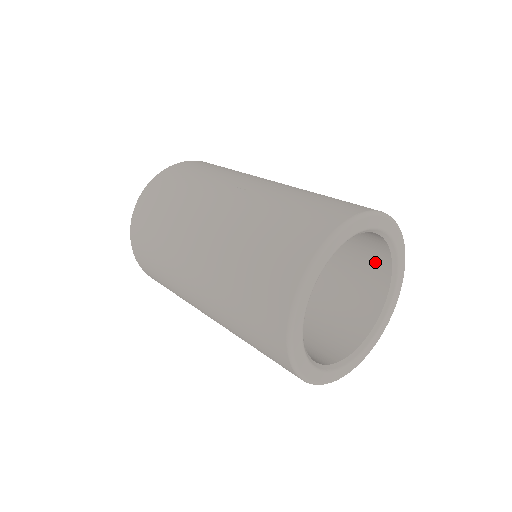
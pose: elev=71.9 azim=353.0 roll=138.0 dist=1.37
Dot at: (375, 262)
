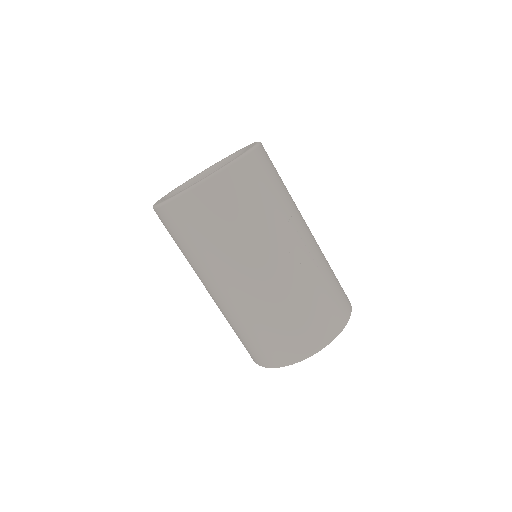
Dot at: occluded
